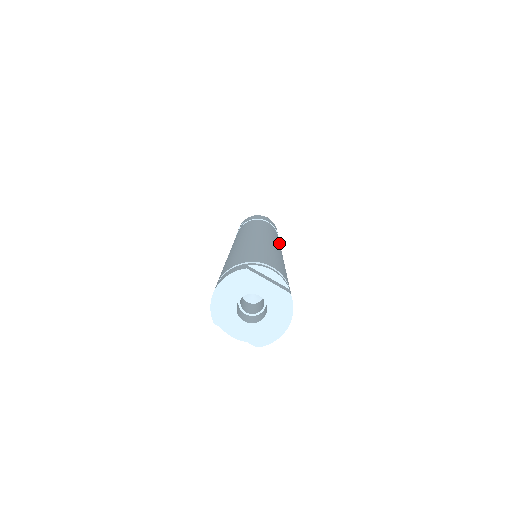
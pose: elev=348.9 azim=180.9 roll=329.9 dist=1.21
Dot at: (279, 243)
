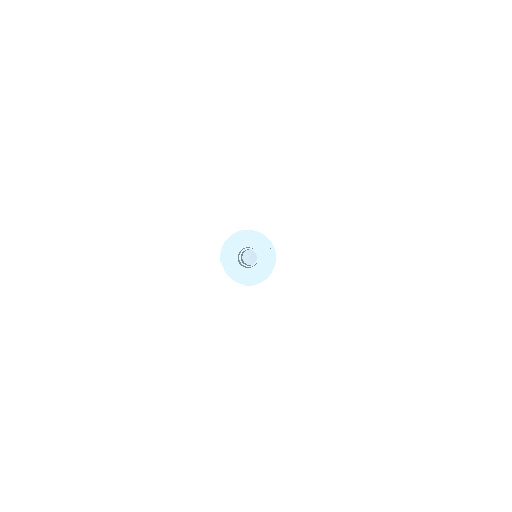
Dot at: occluded
